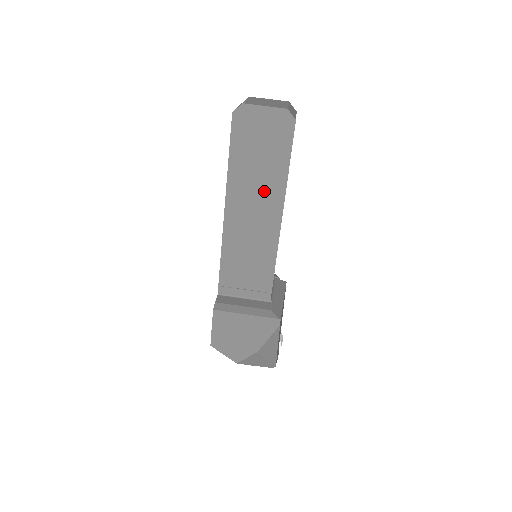
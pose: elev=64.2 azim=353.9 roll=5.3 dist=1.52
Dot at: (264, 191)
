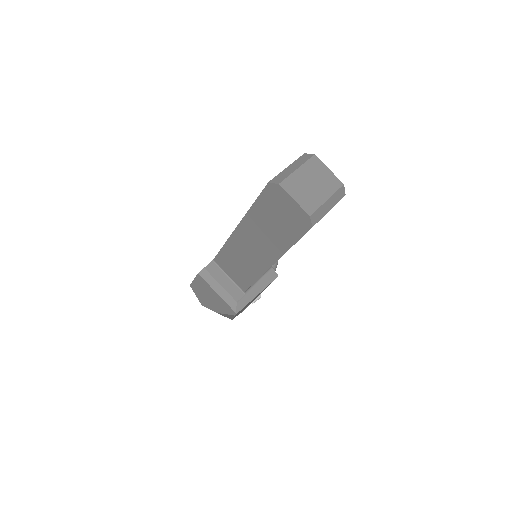
Dot at: (268, 242)
